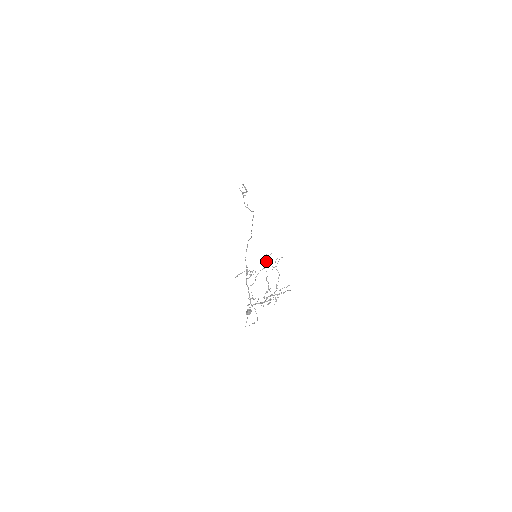
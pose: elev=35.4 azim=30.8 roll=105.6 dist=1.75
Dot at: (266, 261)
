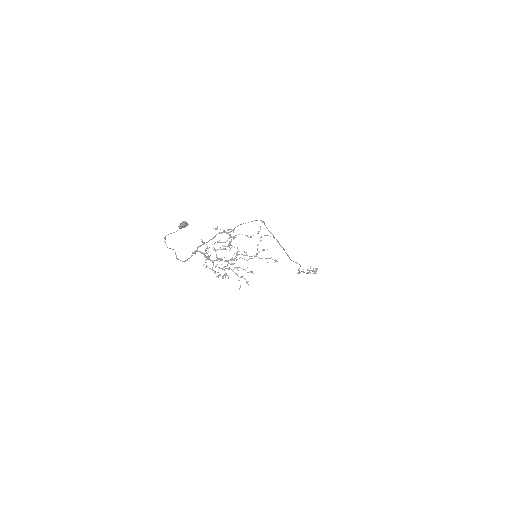
Dot at: occluded
